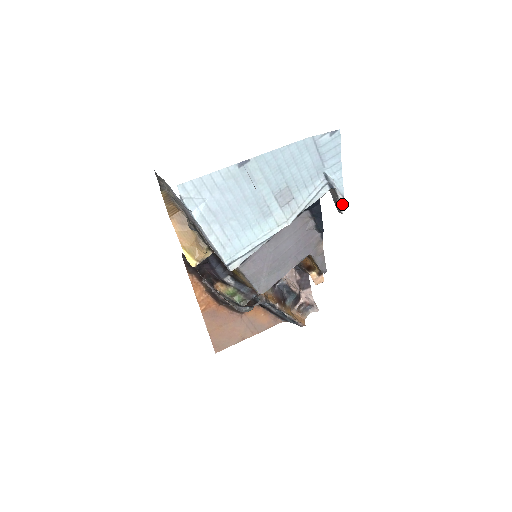
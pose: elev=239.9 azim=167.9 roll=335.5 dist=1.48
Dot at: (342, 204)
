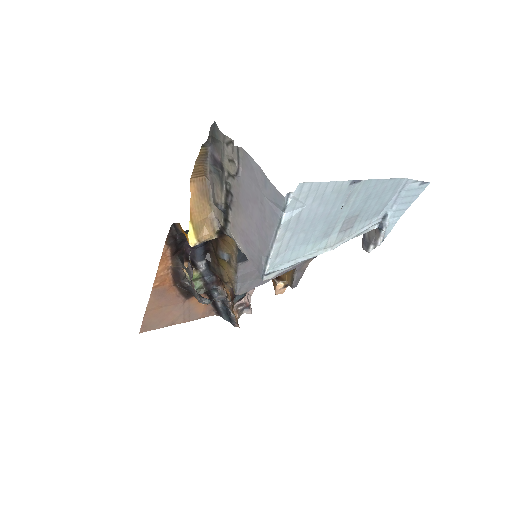
Dot at: (376, 245)
